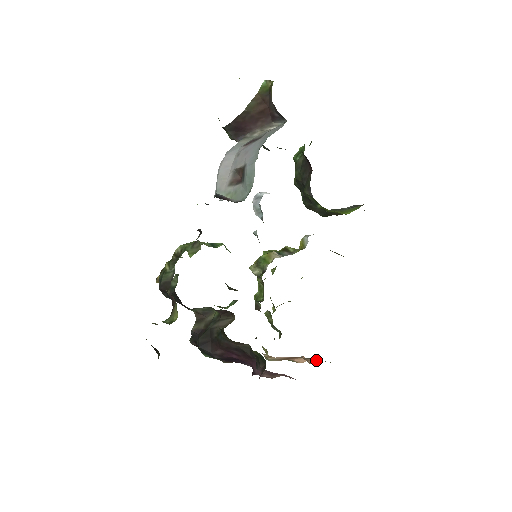
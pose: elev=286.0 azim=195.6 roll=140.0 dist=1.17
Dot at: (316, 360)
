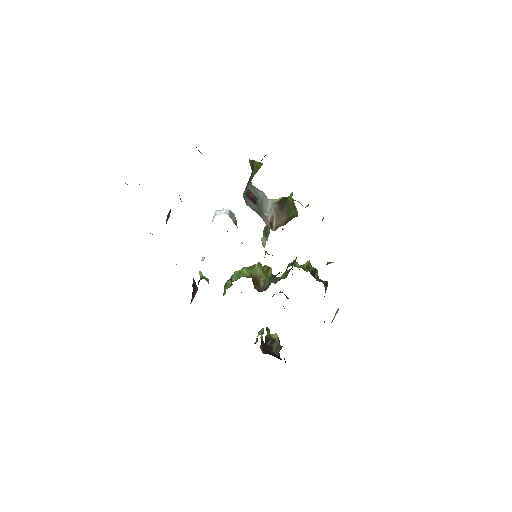
Dot at: occluded
